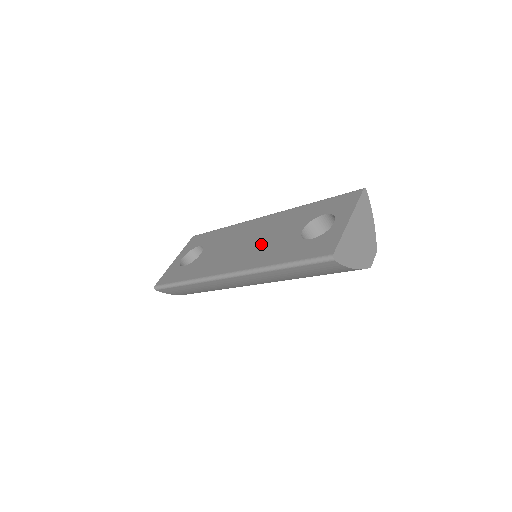
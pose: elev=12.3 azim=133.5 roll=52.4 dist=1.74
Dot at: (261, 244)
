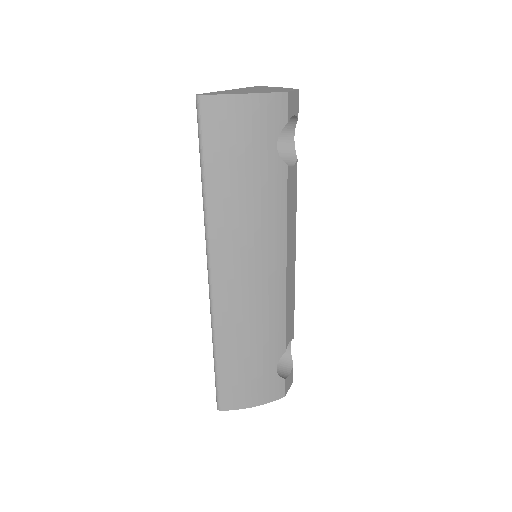
Dot at: occluded
